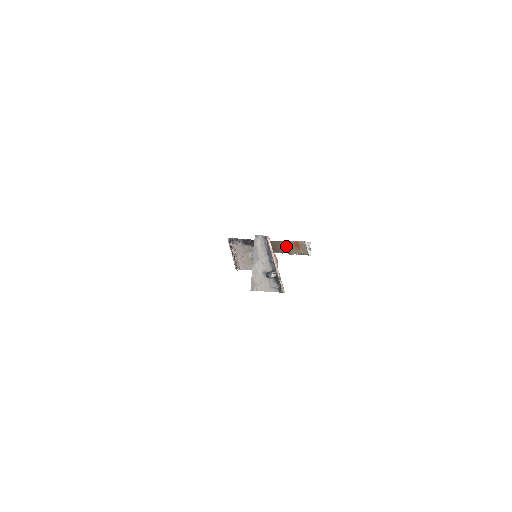
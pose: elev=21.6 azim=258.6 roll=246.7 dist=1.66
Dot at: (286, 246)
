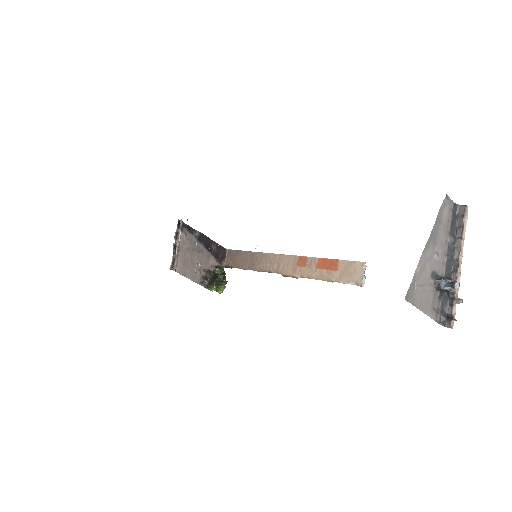
Dot at: (285, 262)
